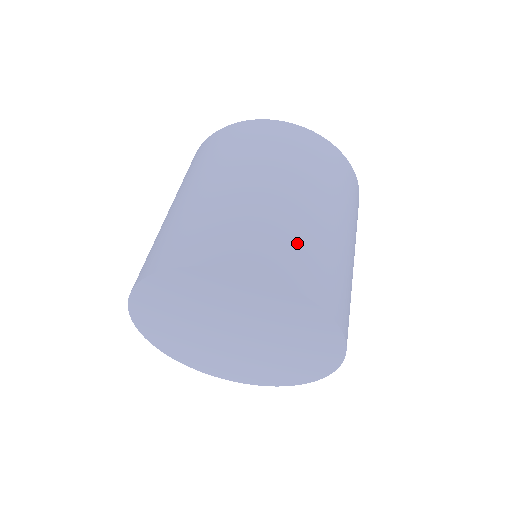
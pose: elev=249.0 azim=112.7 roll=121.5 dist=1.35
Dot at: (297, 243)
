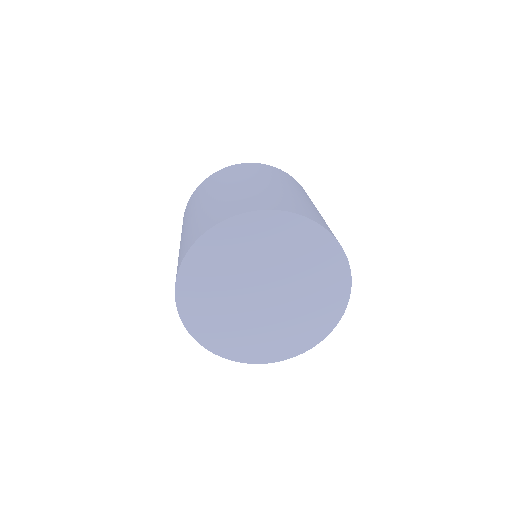
Dot at: (308, 208)
